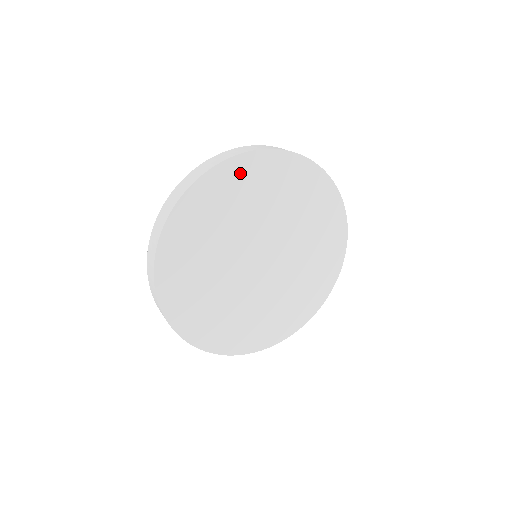
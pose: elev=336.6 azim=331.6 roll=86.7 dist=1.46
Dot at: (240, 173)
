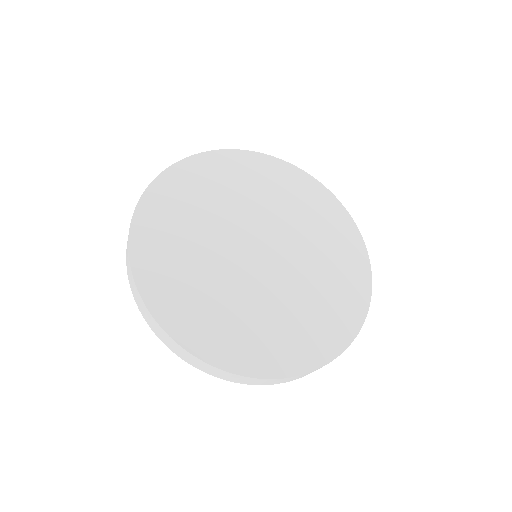
Dot at: (308, 189)
